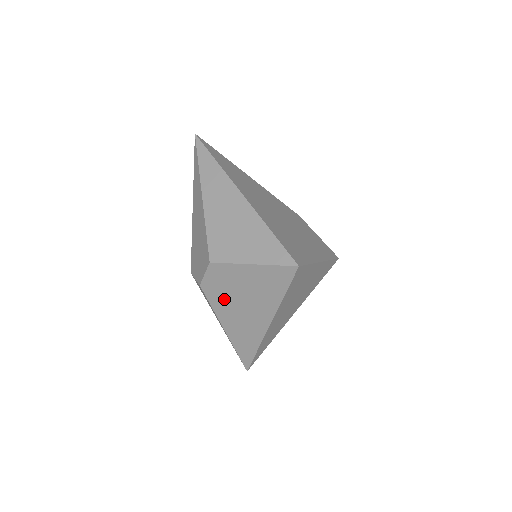
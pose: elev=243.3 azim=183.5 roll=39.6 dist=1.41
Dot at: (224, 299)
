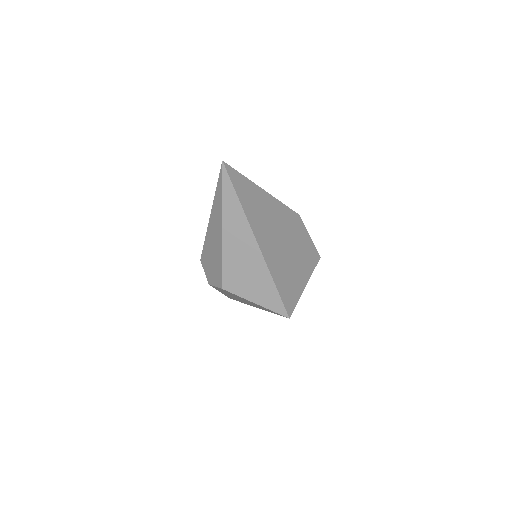
Dot at: occluded
